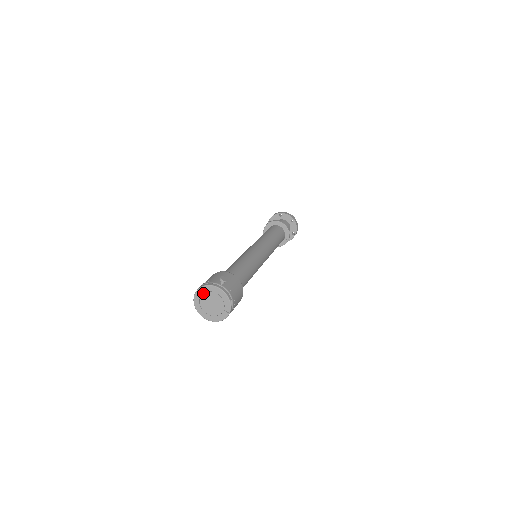
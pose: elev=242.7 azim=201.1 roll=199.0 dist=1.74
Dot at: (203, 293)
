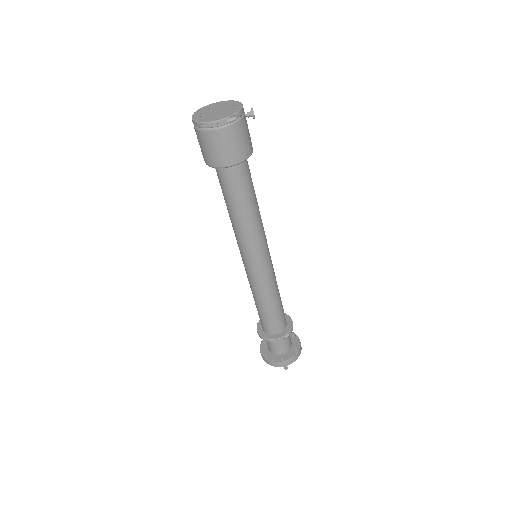
Dot at: (225, 103)
